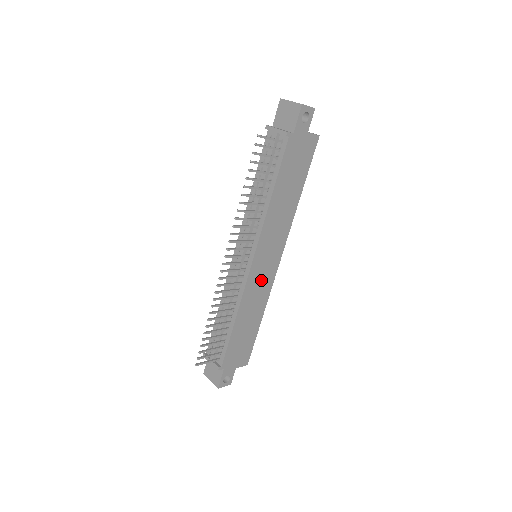
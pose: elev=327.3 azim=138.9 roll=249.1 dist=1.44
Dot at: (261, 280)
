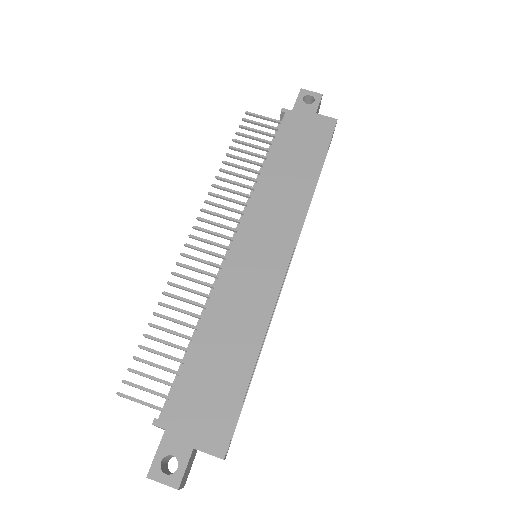
Dot at: (252, 278)
